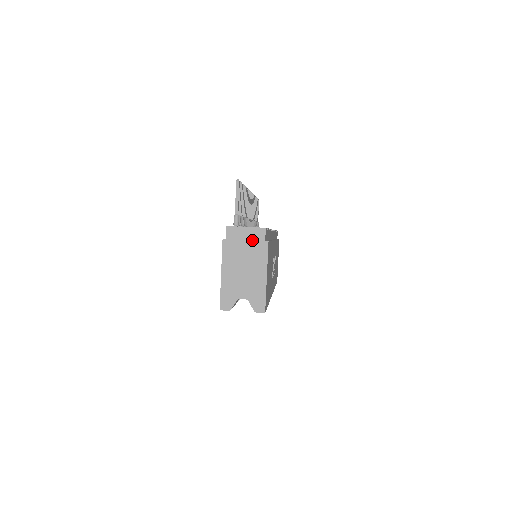
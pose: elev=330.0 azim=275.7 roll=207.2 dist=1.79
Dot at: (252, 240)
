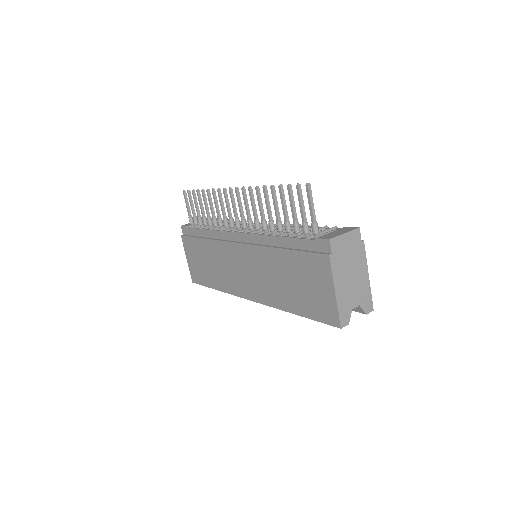
Dot at: (352, 245)
